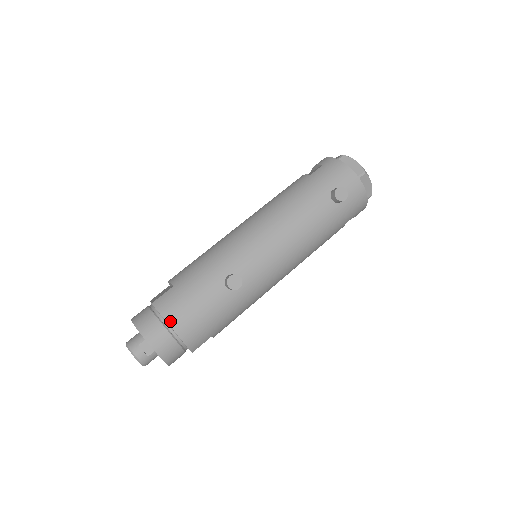
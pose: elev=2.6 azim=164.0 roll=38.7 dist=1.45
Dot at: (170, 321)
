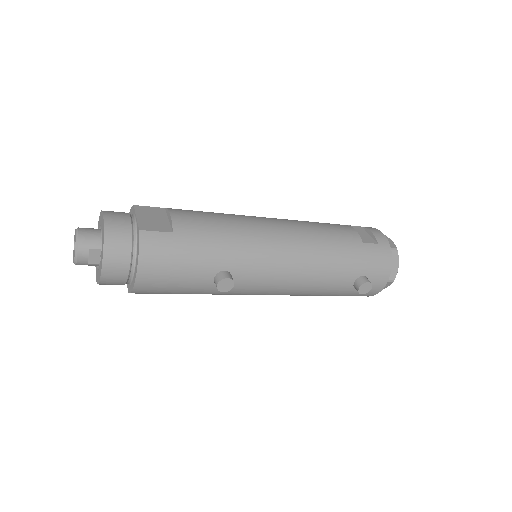
Dot at: (141, 266)
